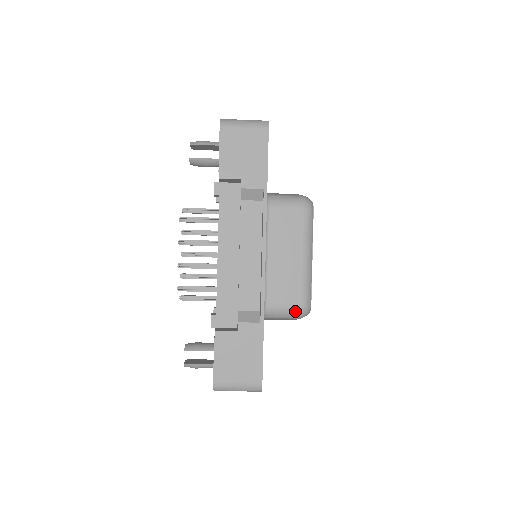
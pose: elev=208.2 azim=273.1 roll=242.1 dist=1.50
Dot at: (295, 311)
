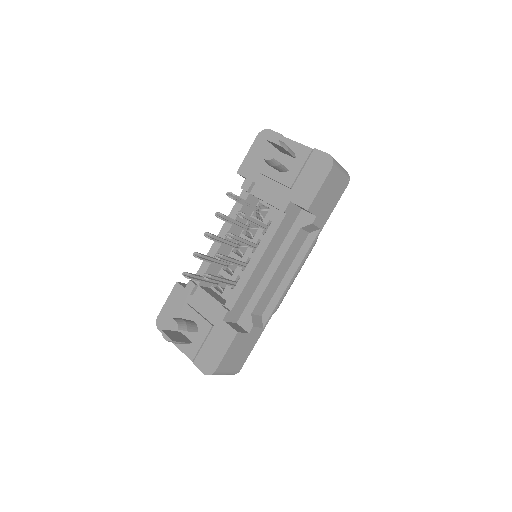
Dot at: occluded
